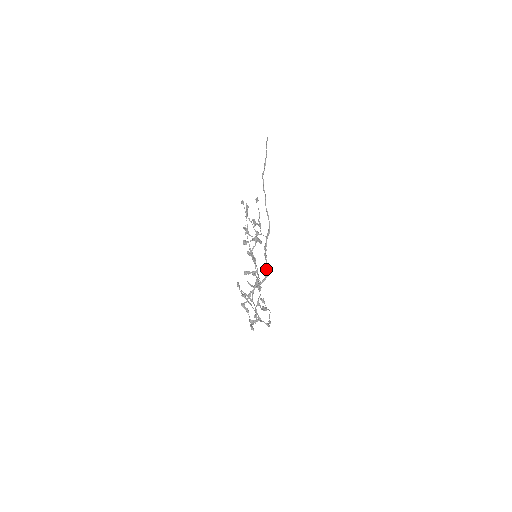
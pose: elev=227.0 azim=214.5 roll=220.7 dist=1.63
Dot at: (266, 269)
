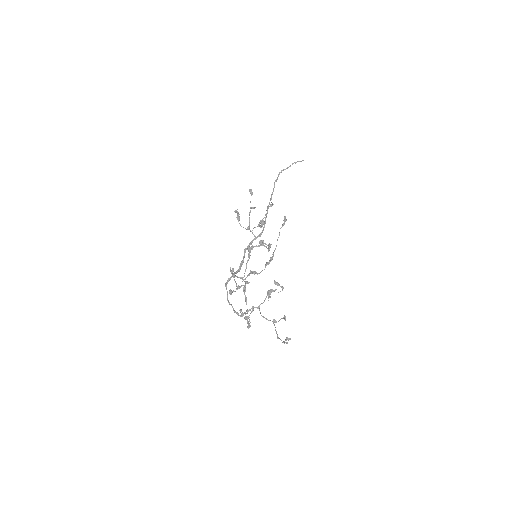
Dot at: (242, 264)
